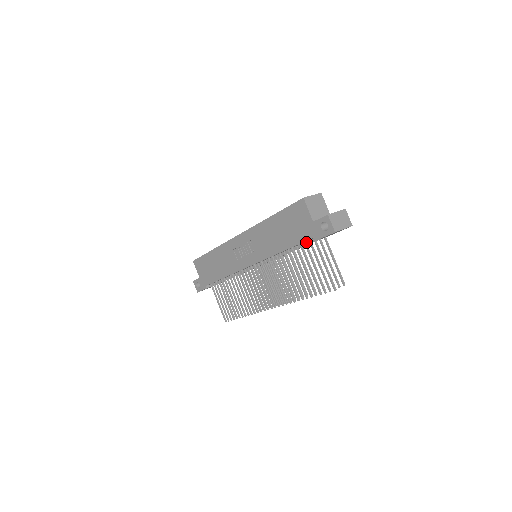
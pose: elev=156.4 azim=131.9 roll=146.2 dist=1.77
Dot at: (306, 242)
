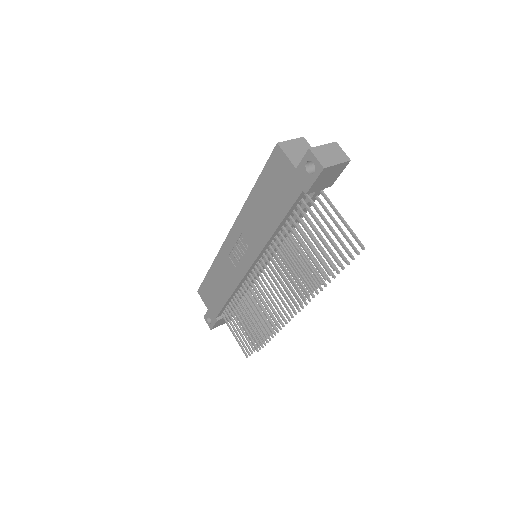
Dot at: (300, 207)
